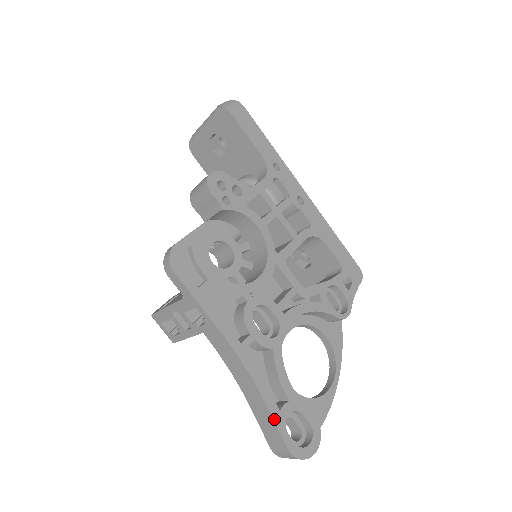
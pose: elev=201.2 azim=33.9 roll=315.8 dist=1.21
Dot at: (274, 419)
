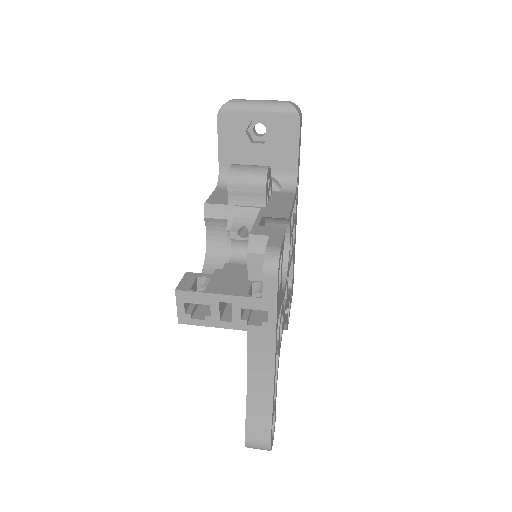
Dot at: (272, 418)
